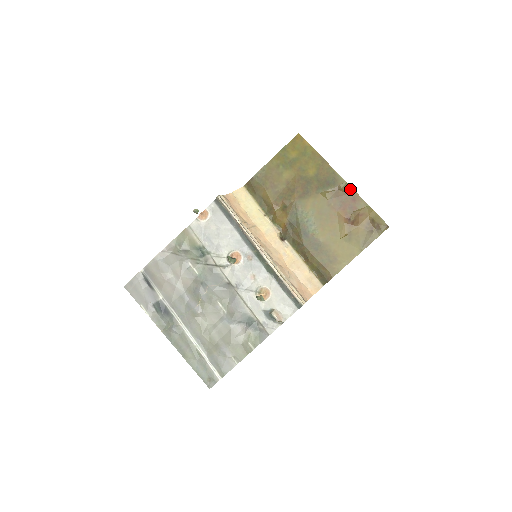
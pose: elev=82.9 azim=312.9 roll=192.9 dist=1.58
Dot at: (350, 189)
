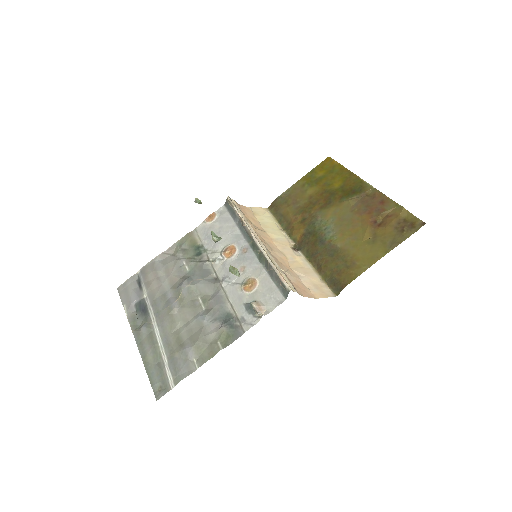
Dot at: (378, 193)
